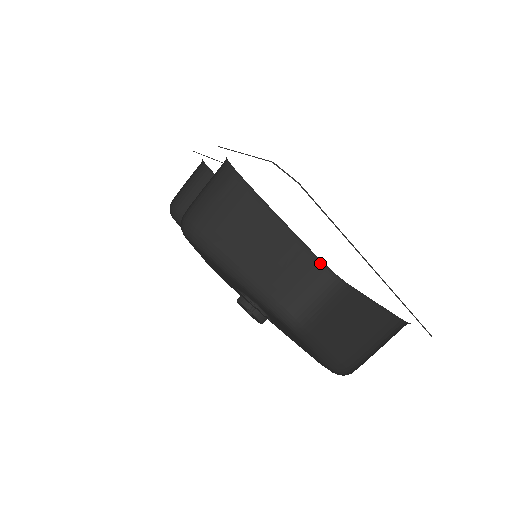
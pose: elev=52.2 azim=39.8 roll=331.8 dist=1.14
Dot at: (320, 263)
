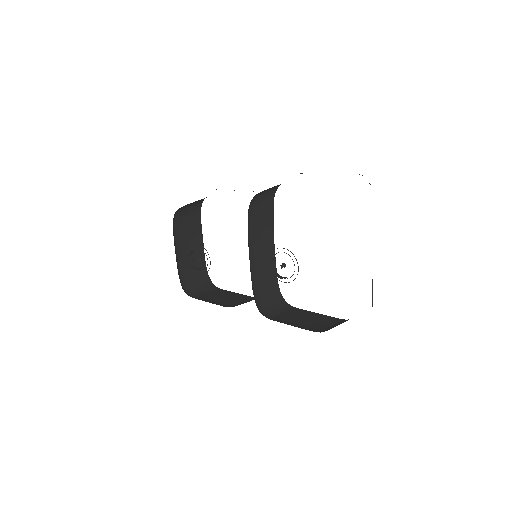
Dot at: occluded
